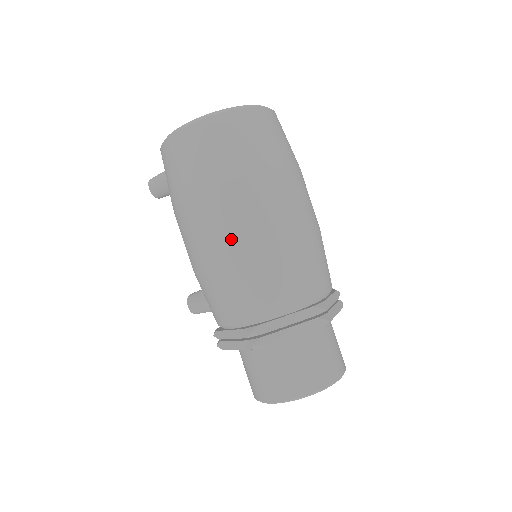
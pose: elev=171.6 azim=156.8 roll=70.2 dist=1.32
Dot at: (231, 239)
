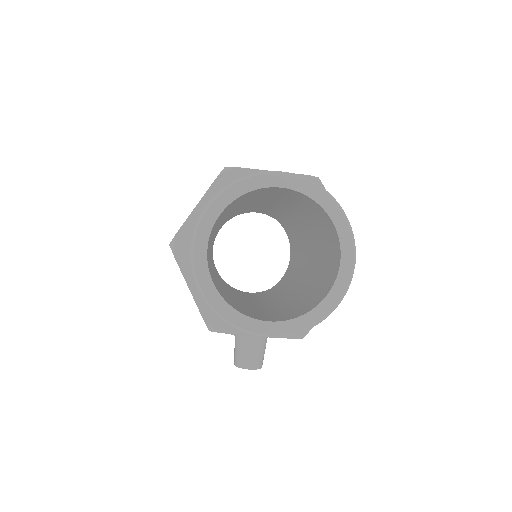
Dot at: occluded
